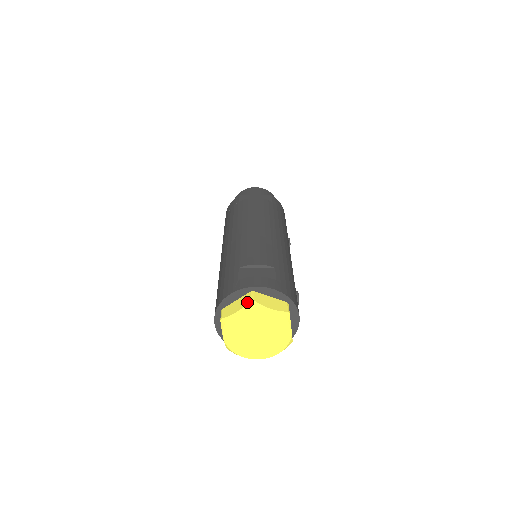
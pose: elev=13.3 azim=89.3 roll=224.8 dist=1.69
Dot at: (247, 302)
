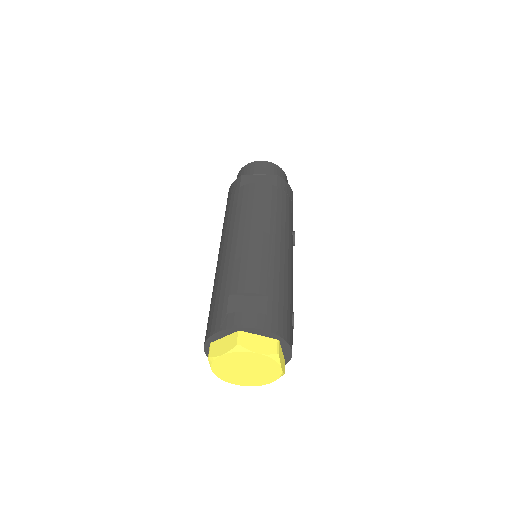
Dot at: (233, 346)
